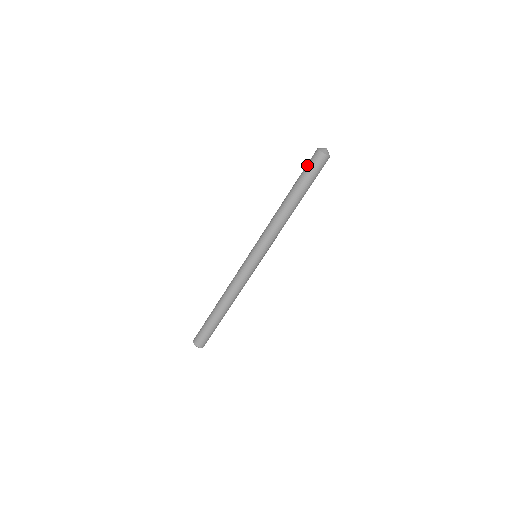
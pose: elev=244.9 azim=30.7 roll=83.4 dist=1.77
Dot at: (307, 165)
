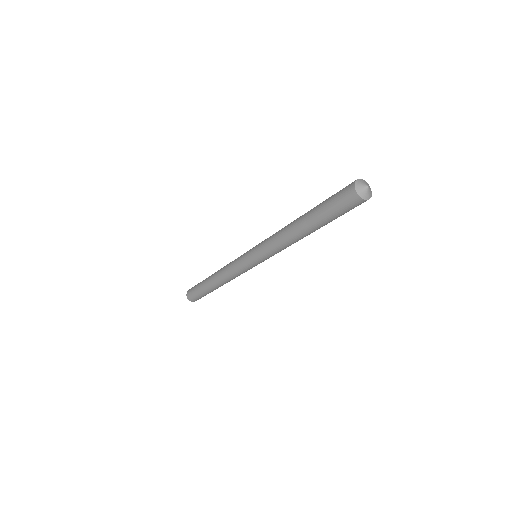
Dot at: (334, 198)
